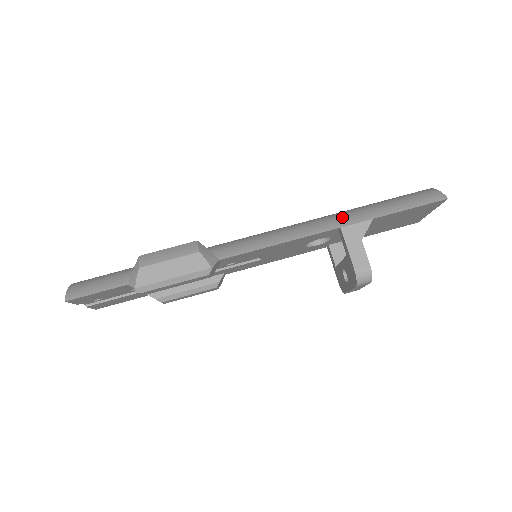
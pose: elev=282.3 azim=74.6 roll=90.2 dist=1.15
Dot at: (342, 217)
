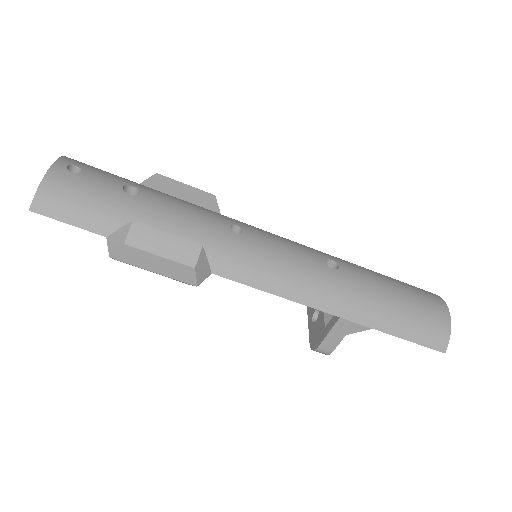
Dot at: (353, 304)
